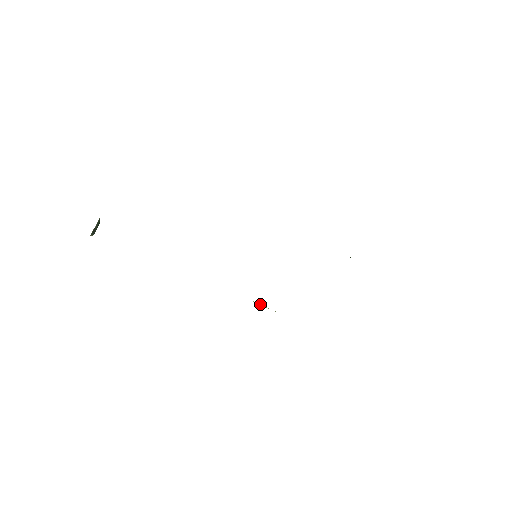
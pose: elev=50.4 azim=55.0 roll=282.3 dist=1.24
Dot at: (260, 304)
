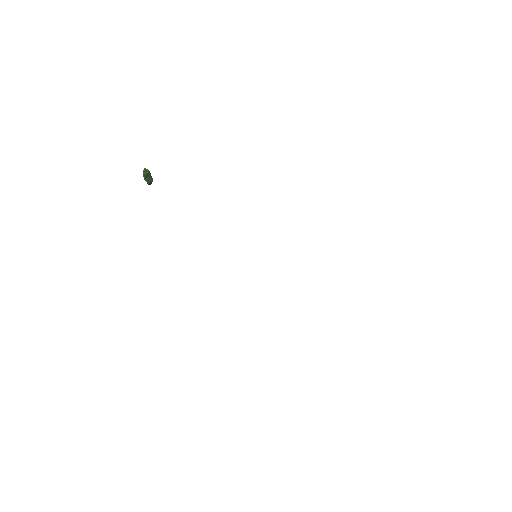
Dot at: occluded
